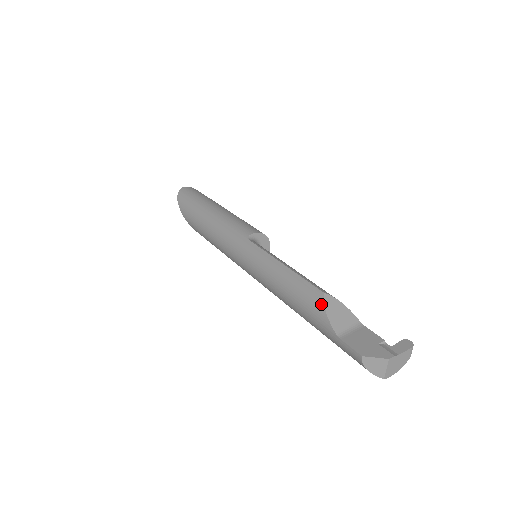
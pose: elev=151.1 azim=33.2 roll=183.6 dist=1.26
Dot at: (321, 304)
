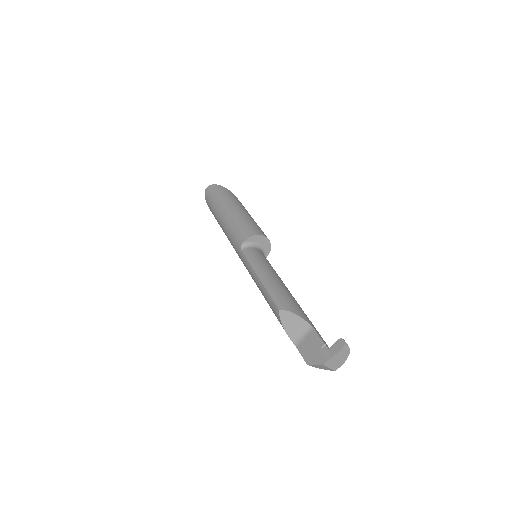
Dot at: (279, 320)
